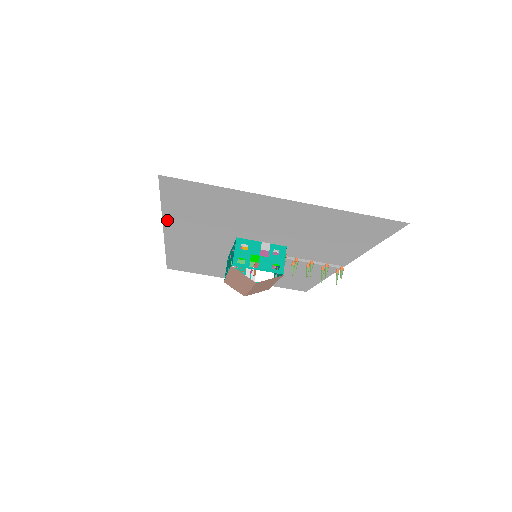
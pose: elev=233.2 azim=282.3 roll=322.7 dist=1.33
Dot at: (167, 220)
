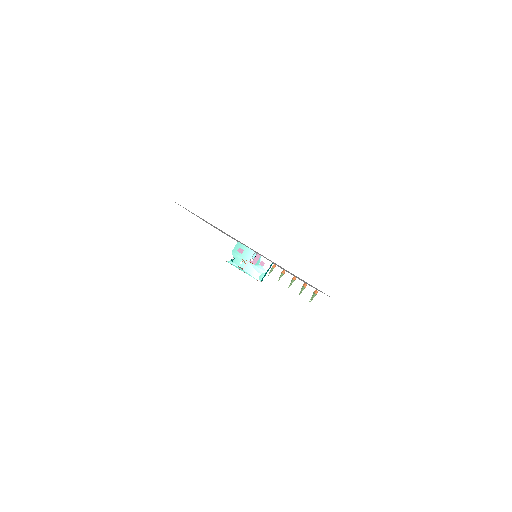
Dot at: occluded
